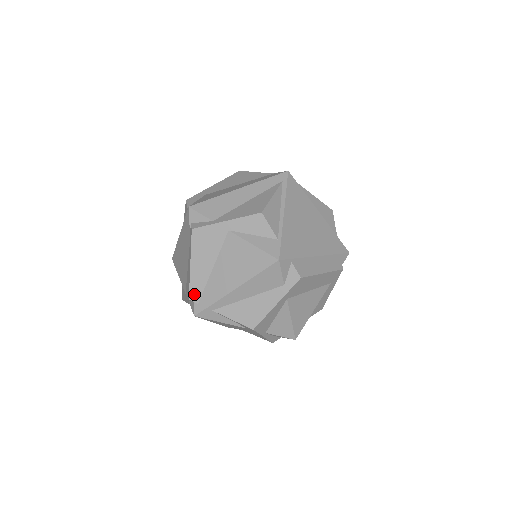
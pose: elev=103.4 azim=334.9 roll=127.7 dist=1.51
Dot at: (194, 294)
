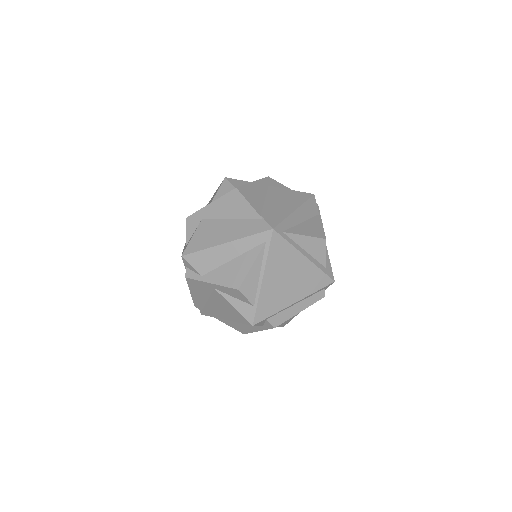
Dot at: (198, 306)
